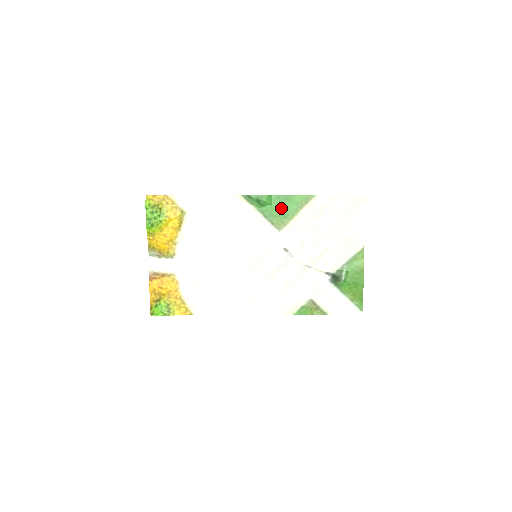
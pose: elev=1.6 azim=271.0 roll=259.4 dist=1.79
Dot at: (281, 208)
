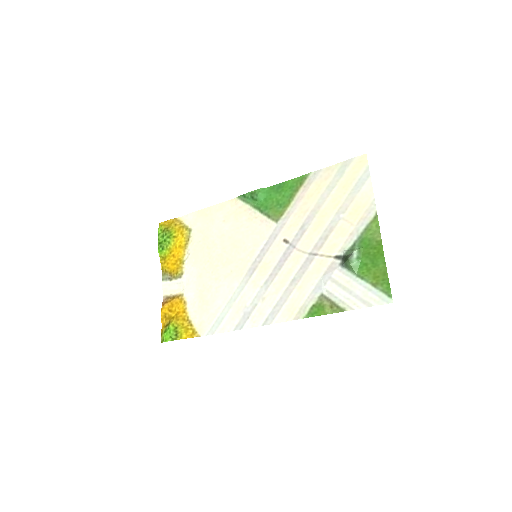
Dot at: (276, 198)
